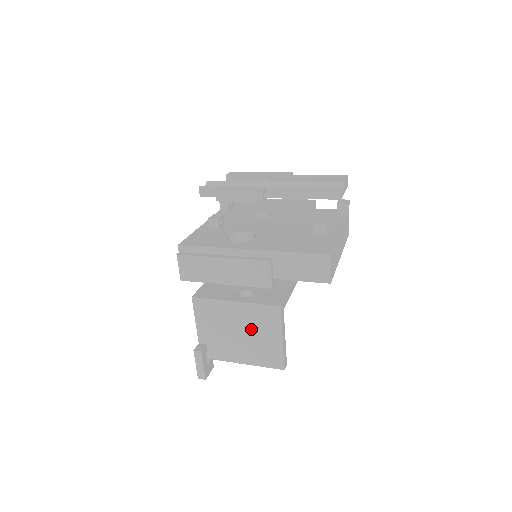
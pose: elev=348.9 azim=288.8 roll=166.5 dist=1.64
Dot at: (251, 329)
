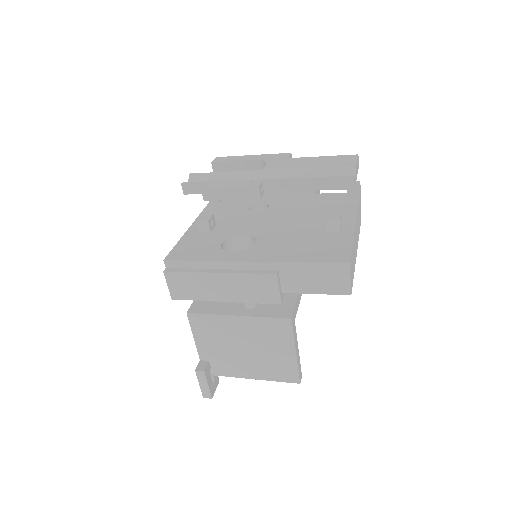
Dot at: (259, 344)
